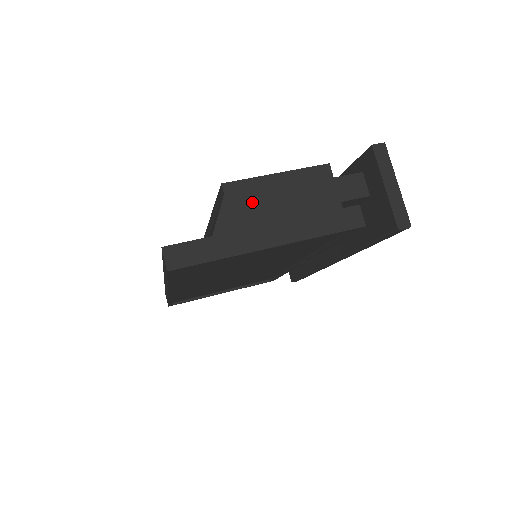
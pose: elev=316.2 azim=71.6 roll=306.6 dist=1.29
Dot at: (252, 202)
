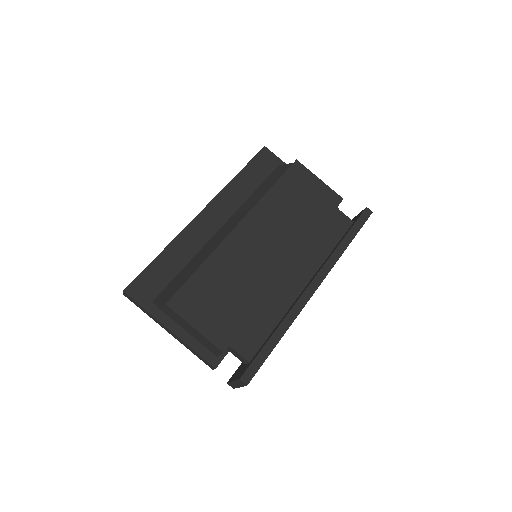
Dot at: (176, 318)
